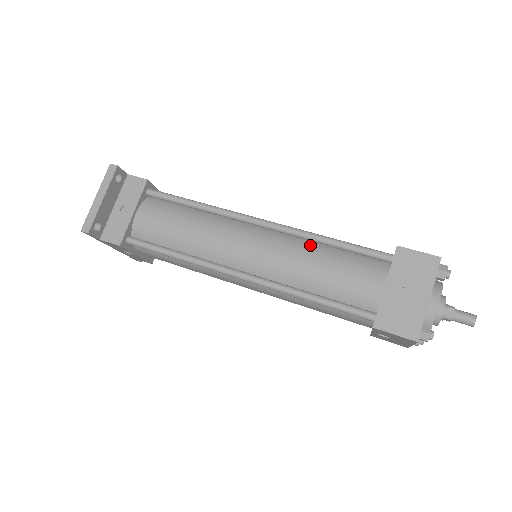
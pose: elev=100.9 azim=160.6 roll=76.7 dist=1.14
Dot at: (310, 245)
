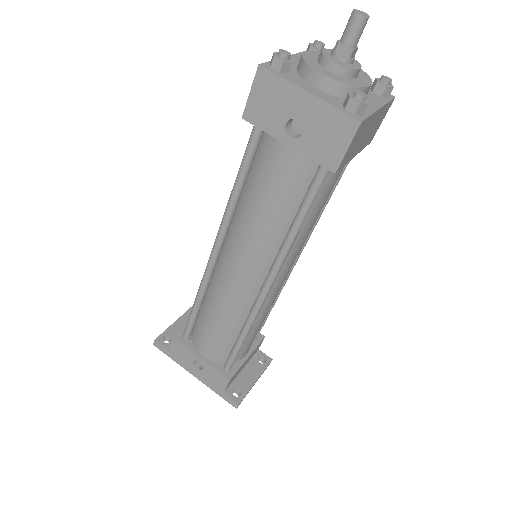
Dot at: occluded
